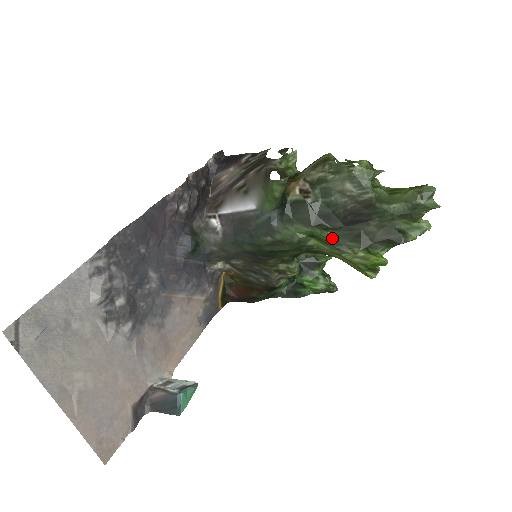
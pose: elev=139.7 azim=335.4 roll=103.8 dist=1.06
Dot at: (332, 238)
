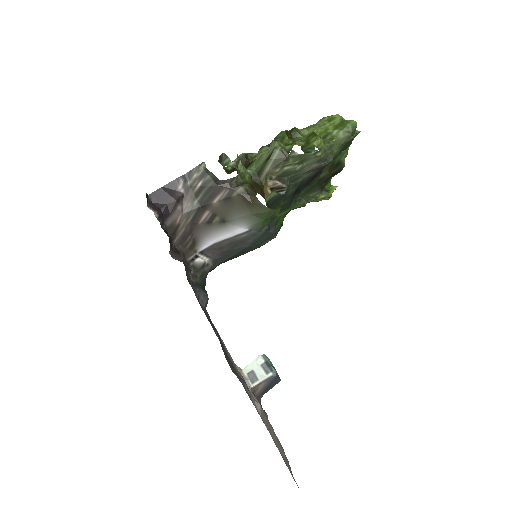
Dot at: (306, 203)
